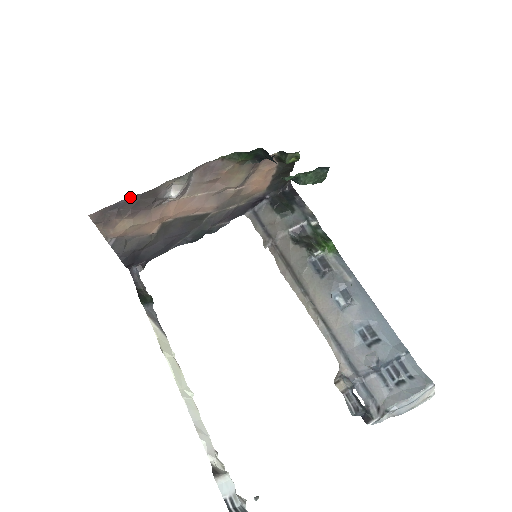
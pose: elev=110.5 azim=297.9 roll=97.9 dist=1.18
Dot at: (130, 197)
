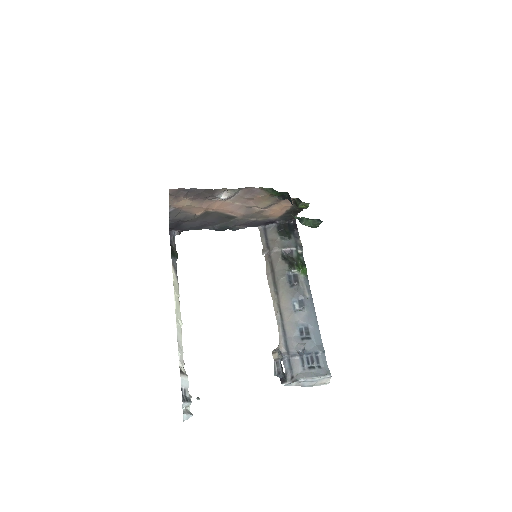
Dot at: occluded
